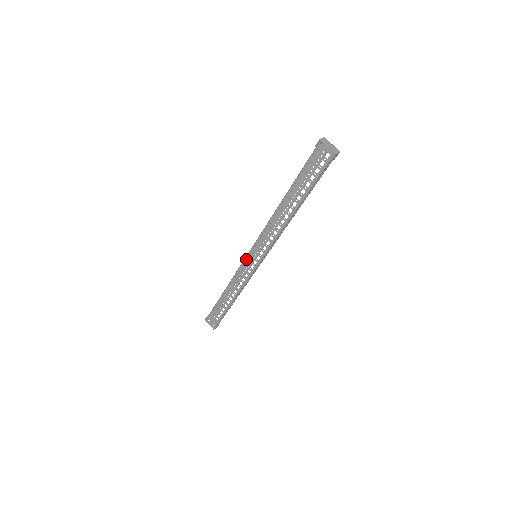
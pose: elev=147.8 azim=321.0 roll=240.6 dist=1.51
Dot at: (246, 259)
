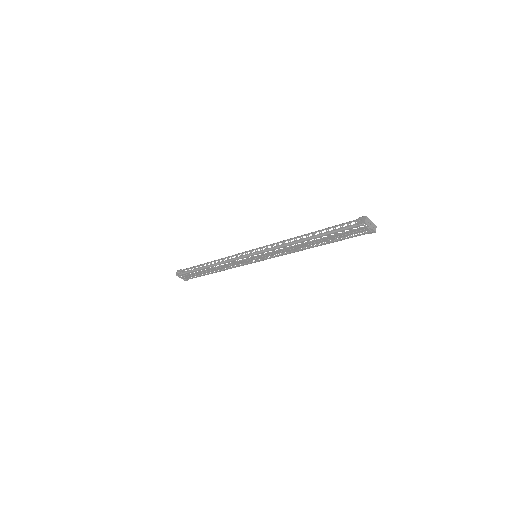
Dot at: (245, 257)
